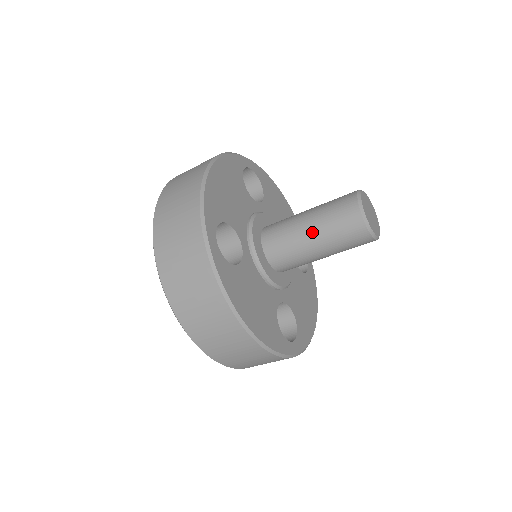
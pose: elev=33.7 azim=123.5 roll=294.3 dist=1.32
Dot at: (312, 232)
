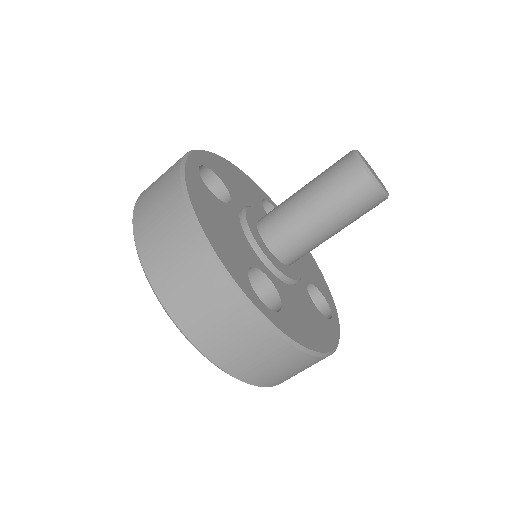
Dot at: (327, 222)
